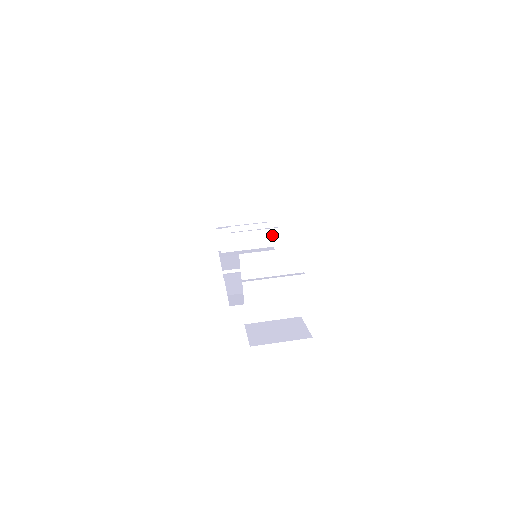
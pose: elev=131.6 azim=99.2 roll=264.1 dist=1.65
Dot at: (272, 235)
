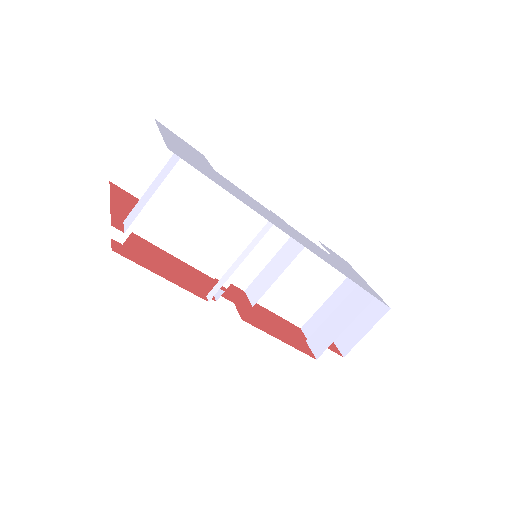
Dot at: (288, 256)
